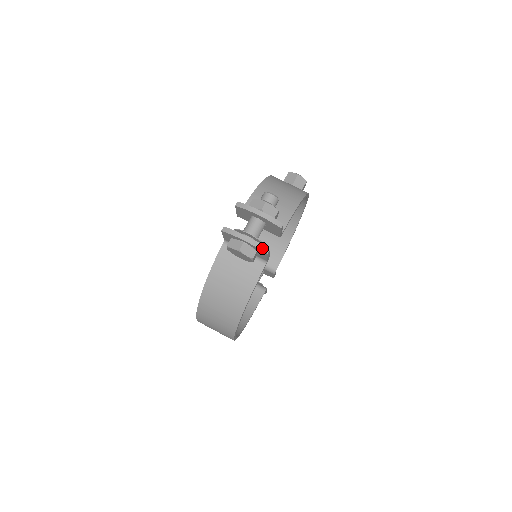
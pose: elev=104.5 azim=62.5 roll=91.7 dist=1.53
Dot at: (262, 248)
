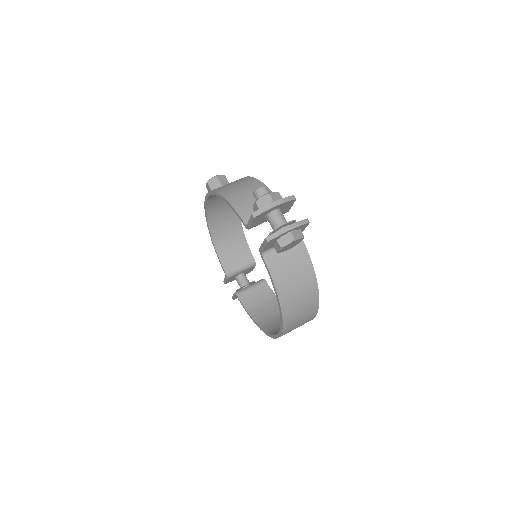
Dot at: (304, 222)
